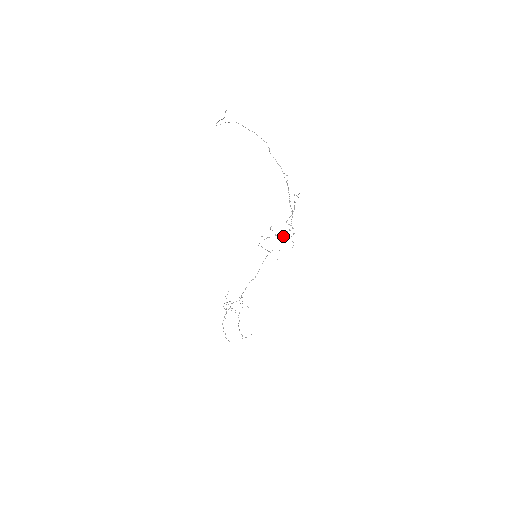
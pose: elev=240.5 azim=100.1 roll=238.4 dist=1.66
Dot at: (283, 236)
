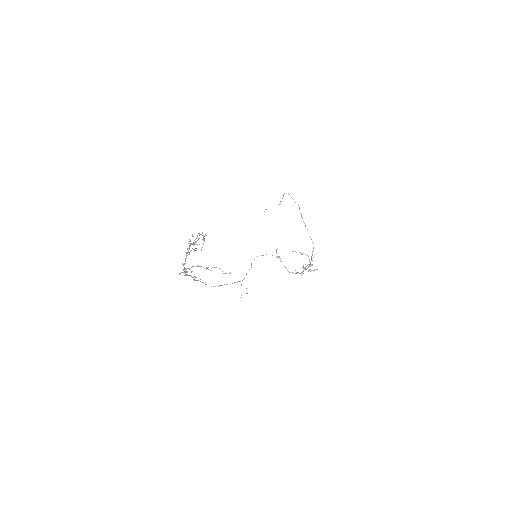
Dot at: (309, 259)
